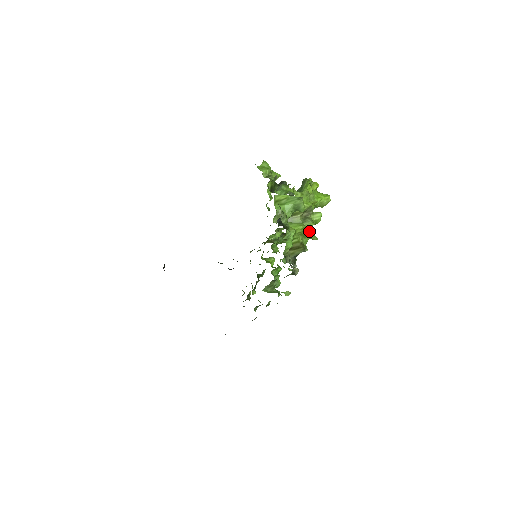
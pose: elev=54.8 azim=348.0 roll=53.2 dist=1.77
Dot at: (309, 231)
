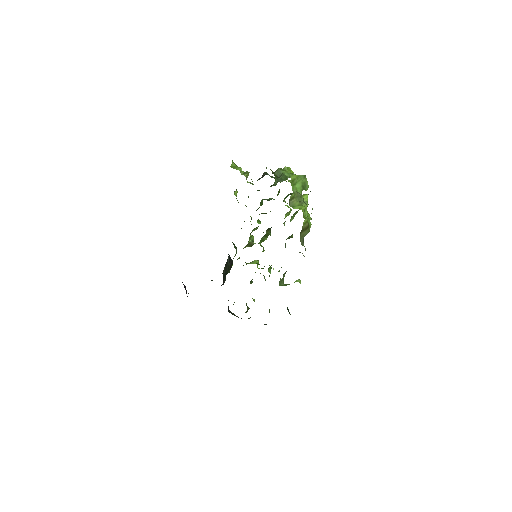
Dot at: (307, 211)
